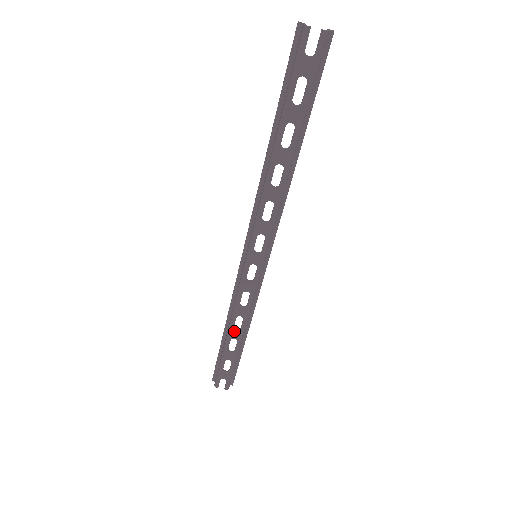
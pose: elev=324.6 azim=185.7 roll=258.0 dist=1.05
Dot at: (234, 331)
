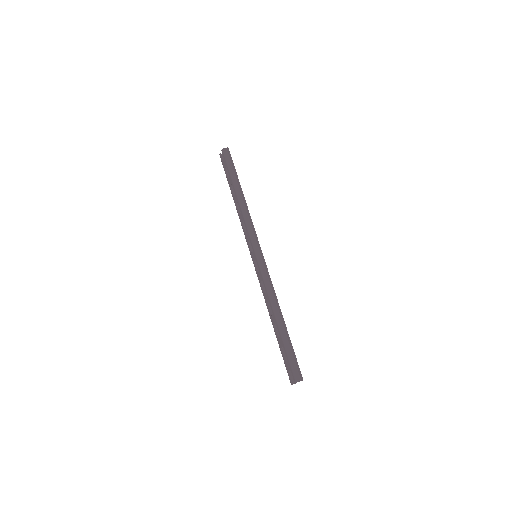
Dot at: (272, 317)
